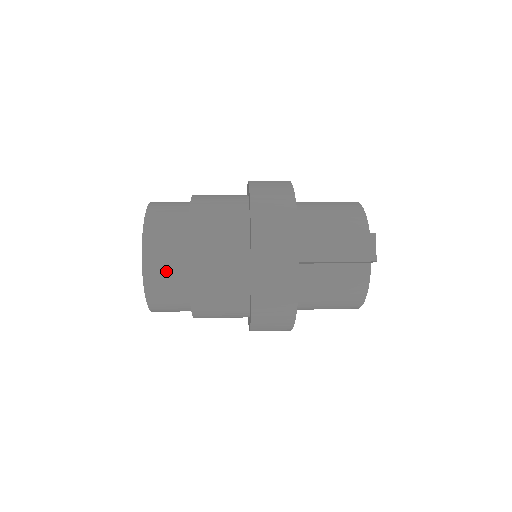
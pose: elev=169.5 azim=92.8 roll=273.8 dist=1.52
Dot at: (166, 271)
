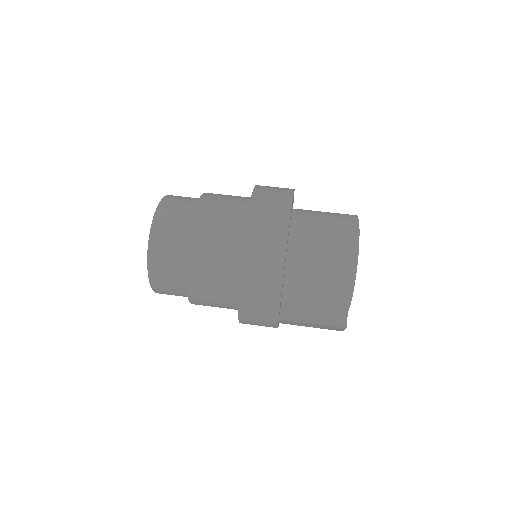
Dot at: occluded
